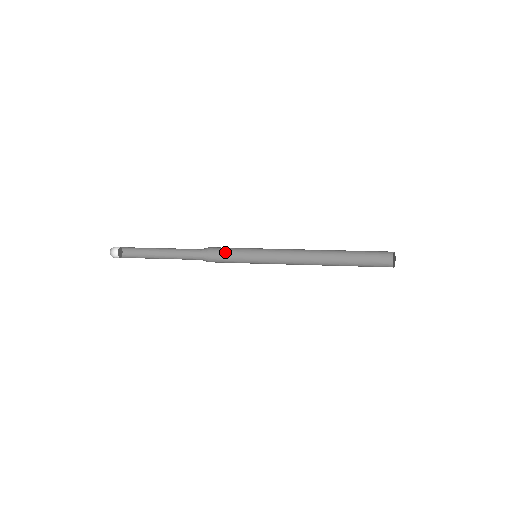
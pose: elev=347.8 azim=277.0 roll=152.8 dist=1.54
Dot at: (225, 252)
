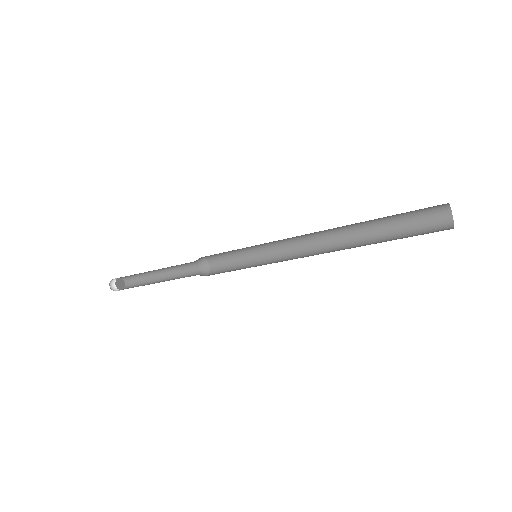
Dot at: (224, 259)
